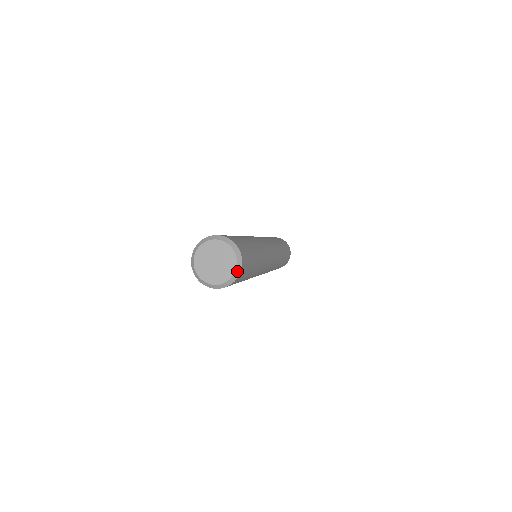
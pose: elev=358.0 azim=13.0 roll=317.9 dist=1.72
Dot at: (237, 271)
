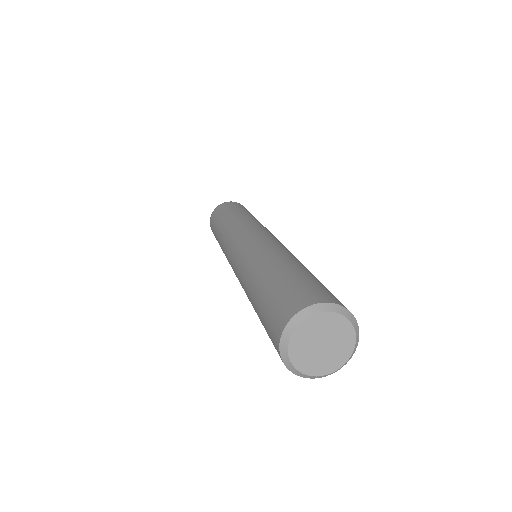
Dot at: (356, 330)
